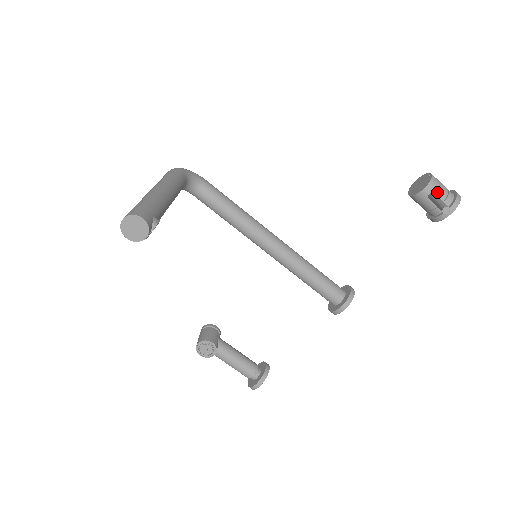
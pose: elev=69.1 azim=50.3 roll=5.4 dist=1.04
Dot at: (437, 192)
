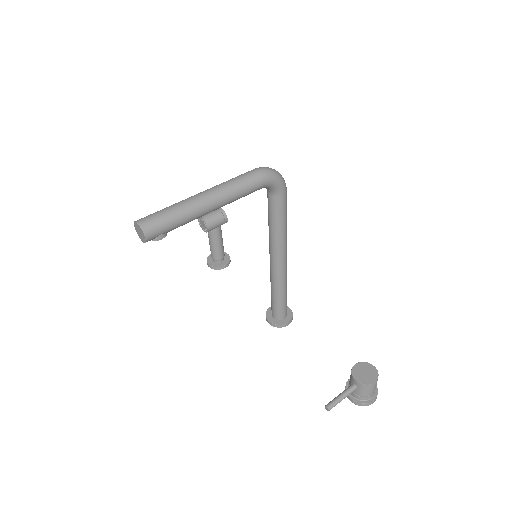
Dot at: (359, 390)
